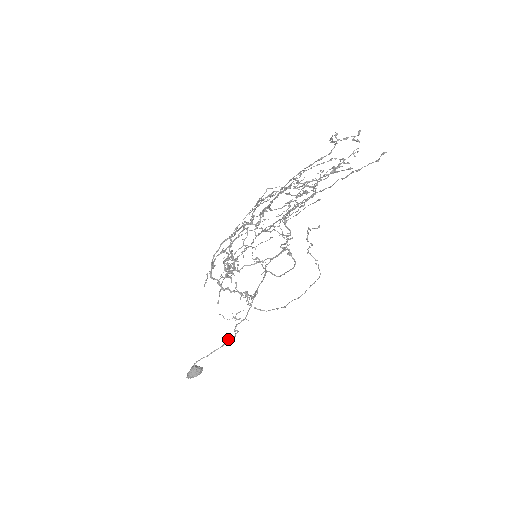
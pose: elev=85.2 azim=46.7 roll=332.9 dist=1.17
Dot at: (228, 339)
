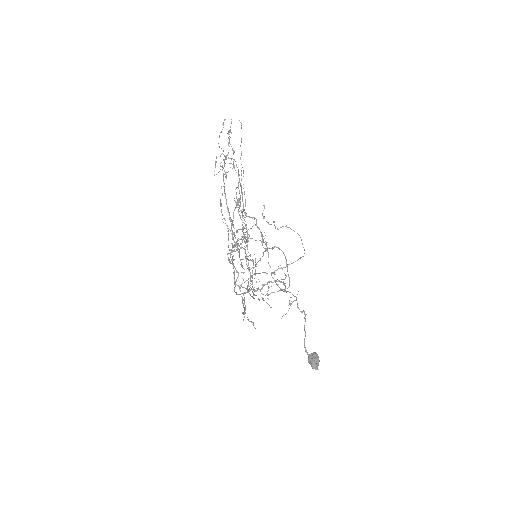
Dot at: (304, 317)
